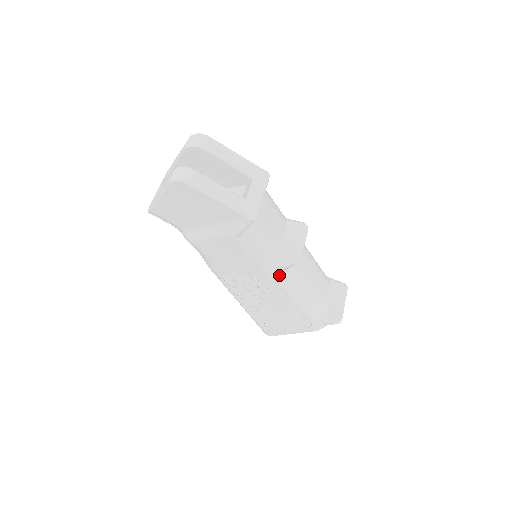
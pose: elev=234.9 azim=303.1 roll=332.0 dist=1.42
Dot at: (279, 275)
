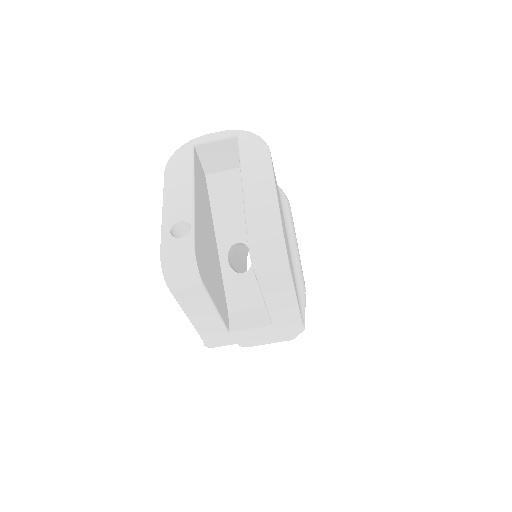
Dot at: occluded
